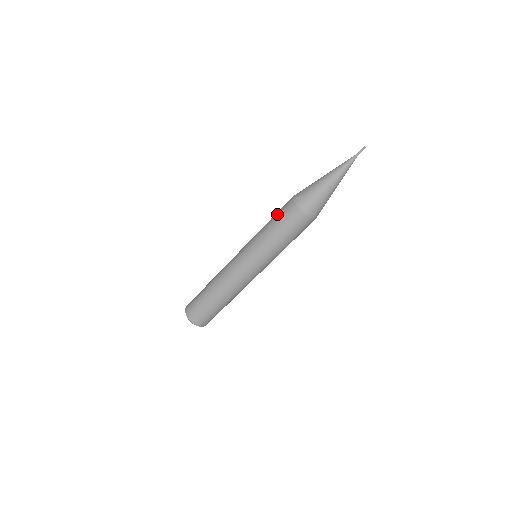
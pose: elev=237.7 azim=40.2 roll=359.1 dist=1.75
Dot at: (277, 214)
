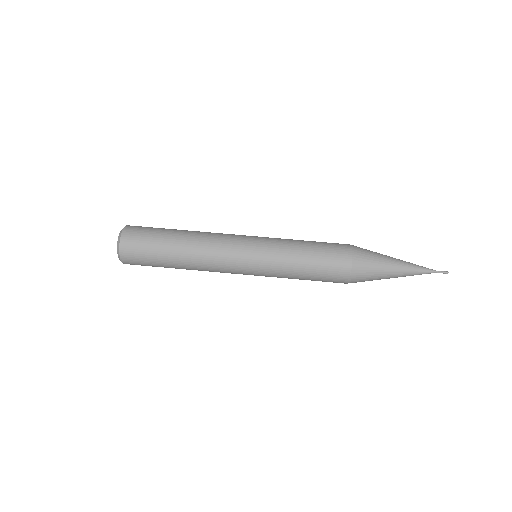
Dot at: occluded
